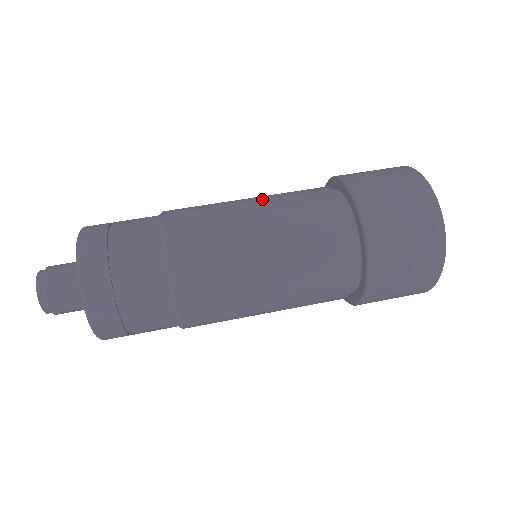
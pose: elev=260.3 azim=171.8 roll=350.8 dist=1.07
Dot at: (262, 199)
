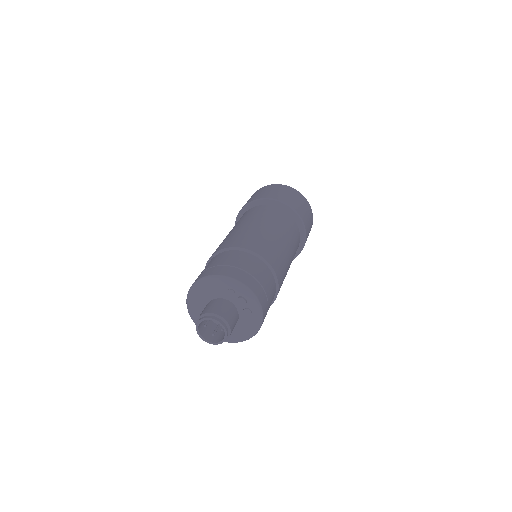
Dot at: (290, 244)
